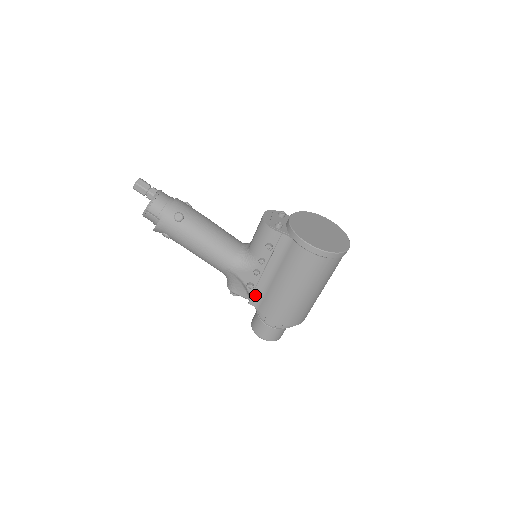
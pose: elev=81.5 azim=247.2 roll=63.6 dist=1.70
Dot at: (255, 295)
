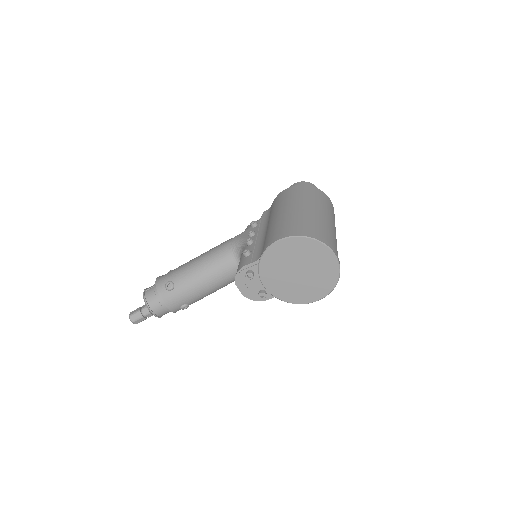
Dot at: occluded
